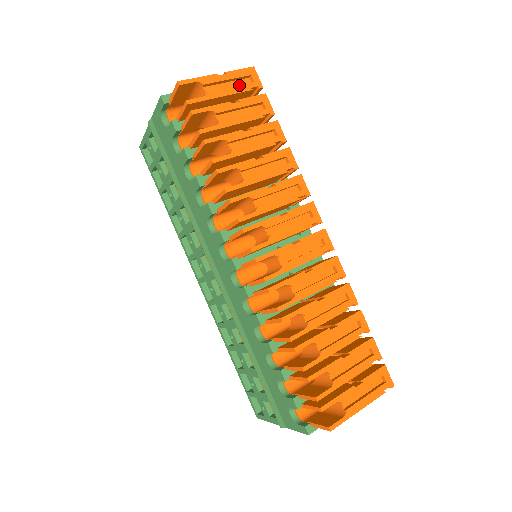
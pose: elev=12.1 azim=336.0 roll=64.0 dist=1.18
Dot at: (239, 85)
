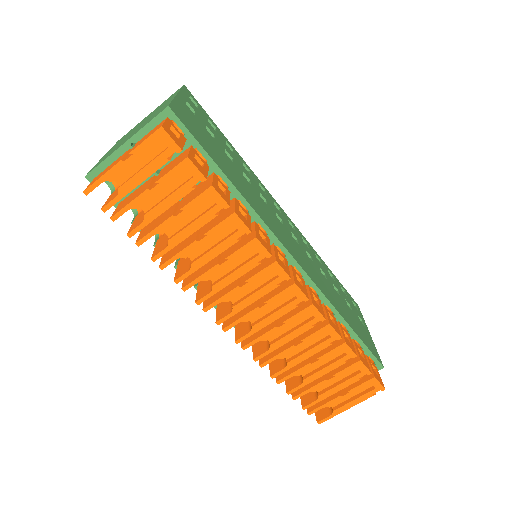
Dot at: (151, 162)
